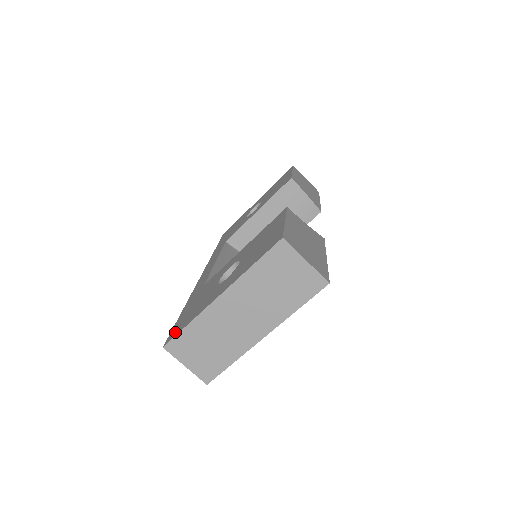
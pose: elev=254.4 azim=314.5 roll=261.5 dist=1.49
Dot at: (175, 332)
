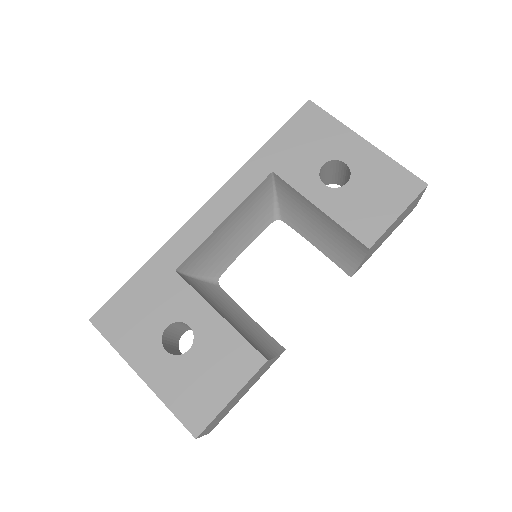
Dot at: (105, 322)
